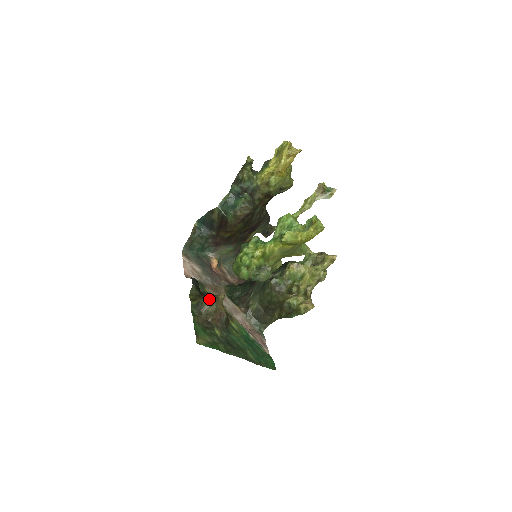
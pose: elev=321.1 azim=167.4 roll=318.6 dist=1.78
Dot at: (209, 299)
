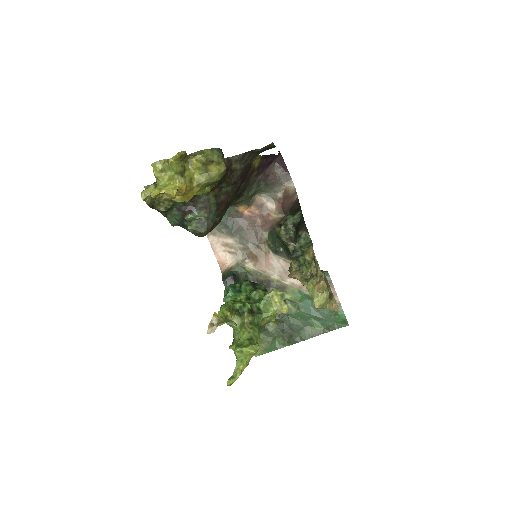
Dot at: occluded
